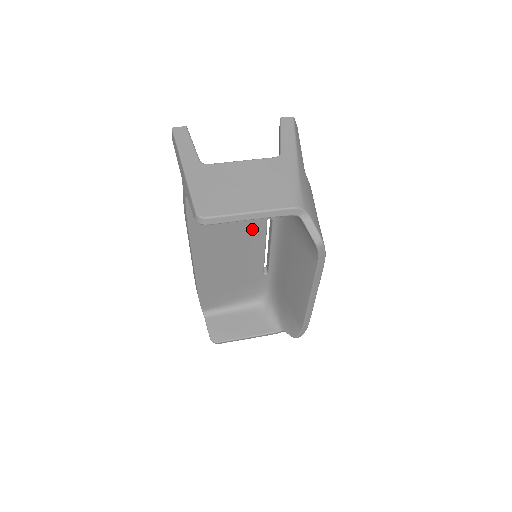
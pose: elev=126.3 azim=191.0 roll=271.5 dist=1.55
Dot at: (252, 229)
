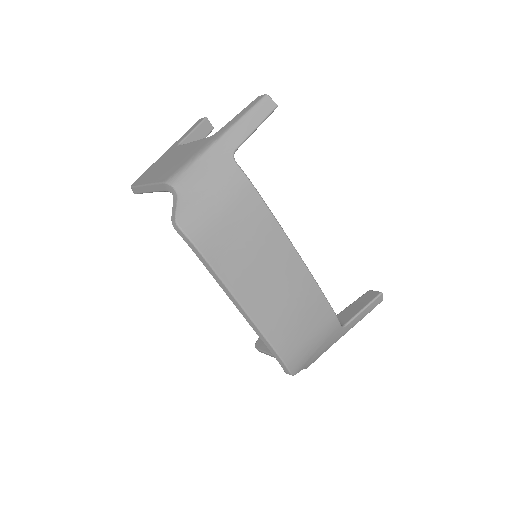
Dot at: occluded
